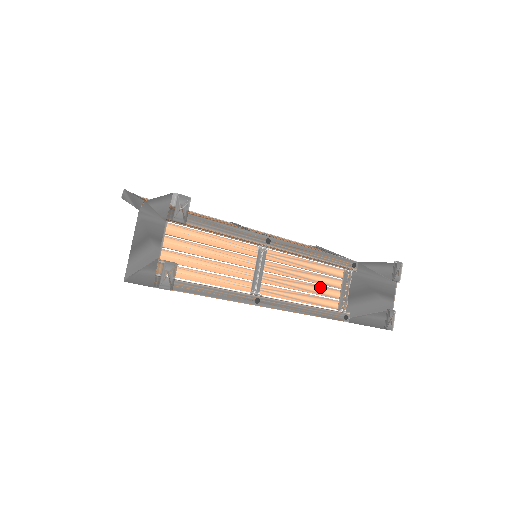
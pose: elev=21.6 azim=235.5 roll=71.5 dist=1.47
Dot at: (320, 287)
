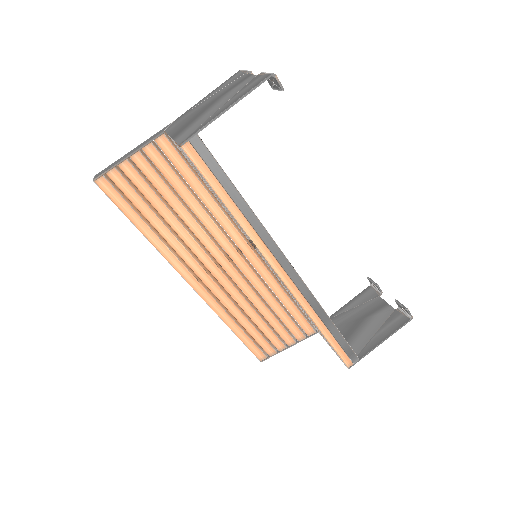
Dot at: occluded
